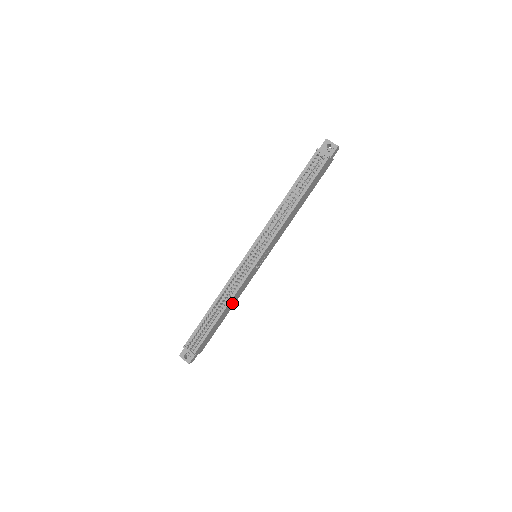
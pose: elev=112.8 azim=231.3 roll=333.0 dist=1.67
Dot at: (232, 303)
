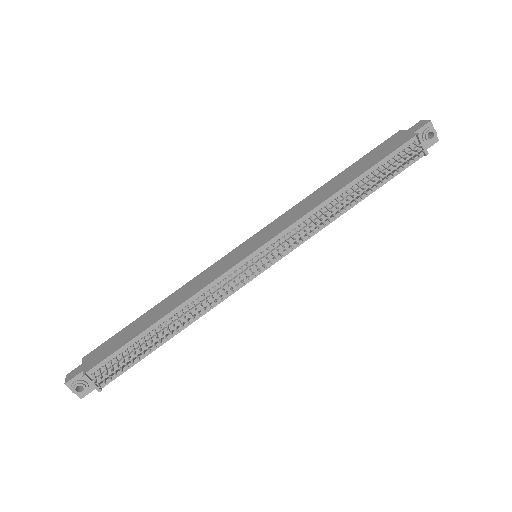
Dot at: occluded
